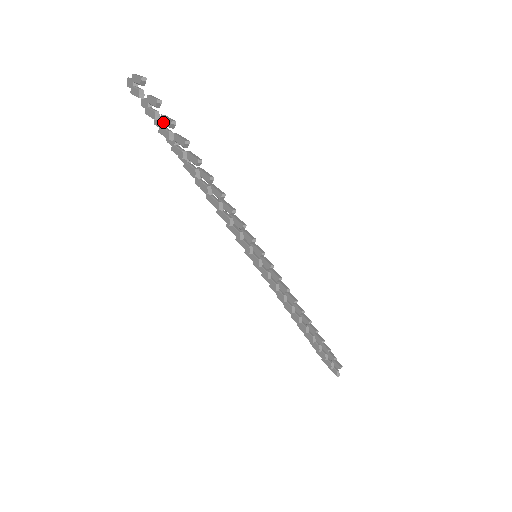
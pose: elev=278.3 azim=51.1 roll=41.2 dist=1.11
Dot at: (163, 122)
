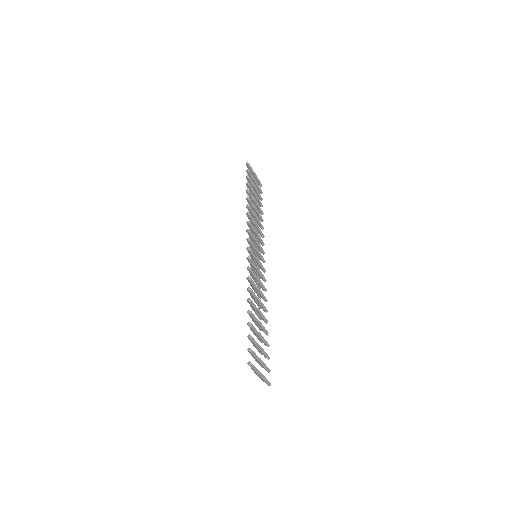
Dot at: (259, 350)
